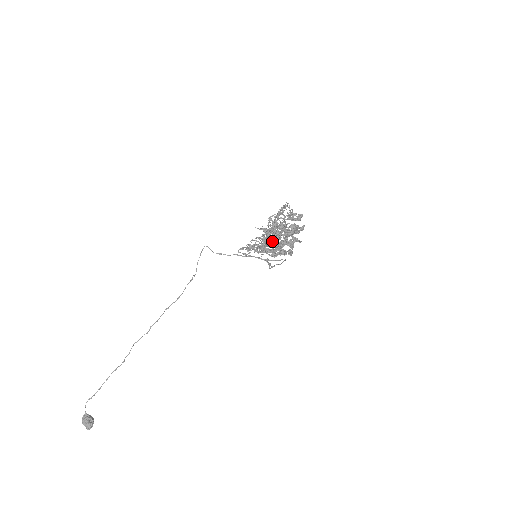
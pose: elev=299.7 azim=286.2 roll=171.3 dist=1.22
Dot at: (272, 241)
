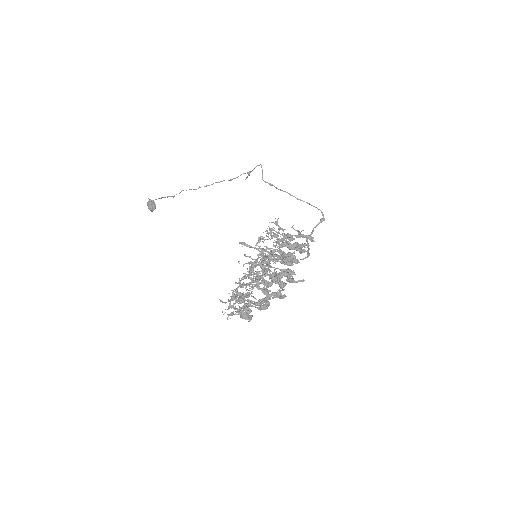
Dot at: occluded
